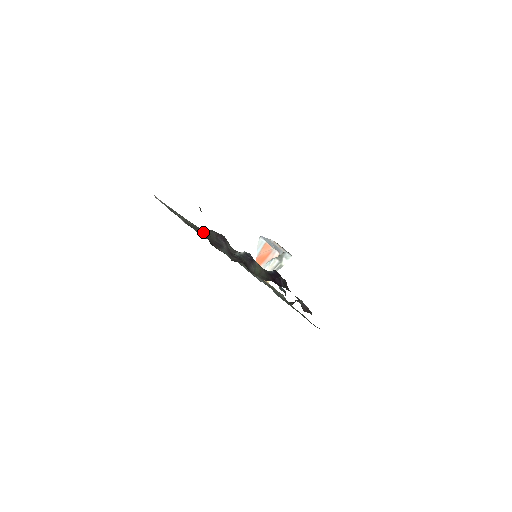
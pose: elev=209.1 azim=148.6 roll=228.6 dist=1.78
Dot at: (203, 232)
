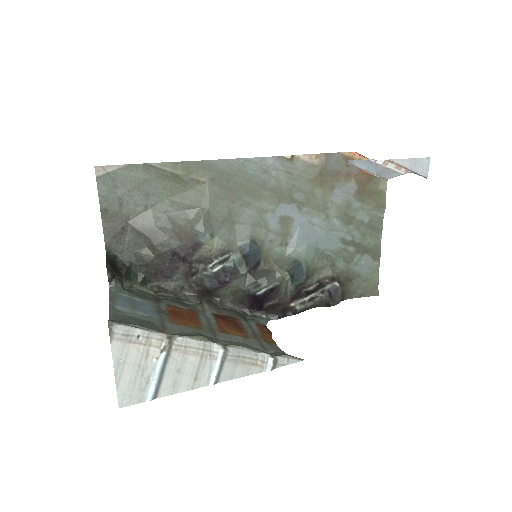
Dot at: (144, 260)
